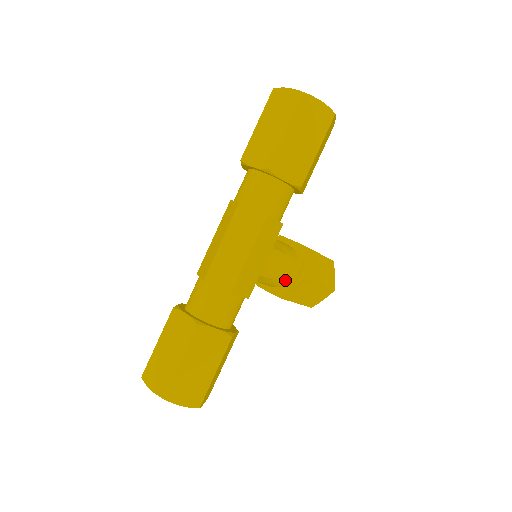
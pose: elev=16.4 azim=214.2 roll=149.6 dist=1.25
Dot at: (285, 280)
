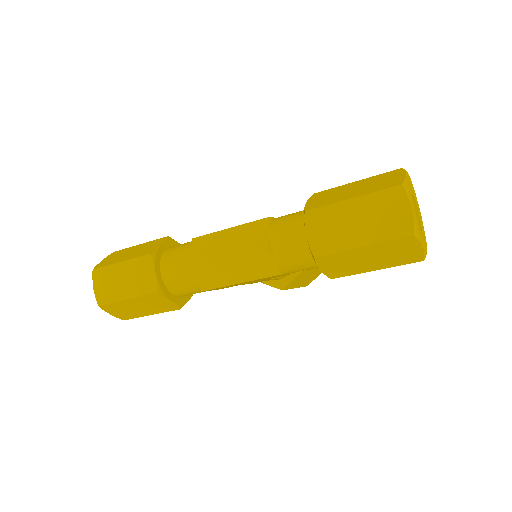
Dot at: occluded
